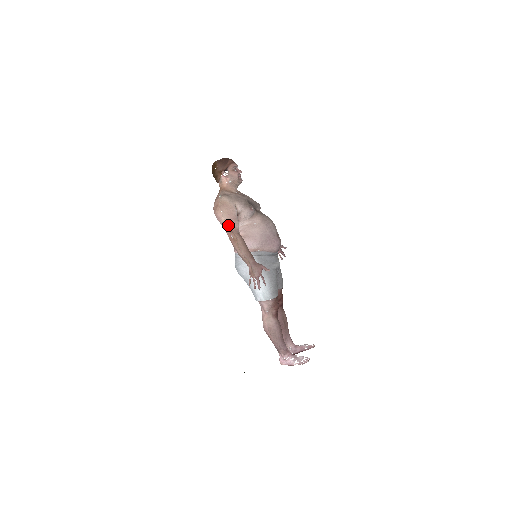
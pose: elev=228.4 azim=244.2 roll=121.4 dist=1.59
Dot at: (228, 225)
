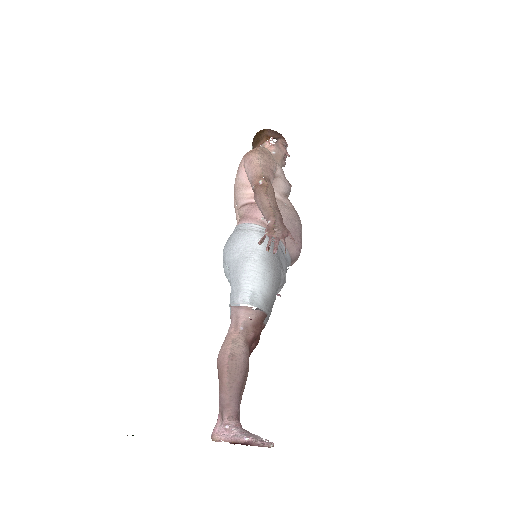
Dot at: (261, 170)
